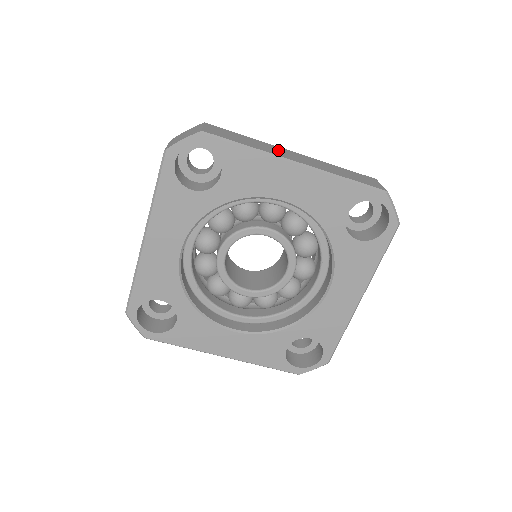
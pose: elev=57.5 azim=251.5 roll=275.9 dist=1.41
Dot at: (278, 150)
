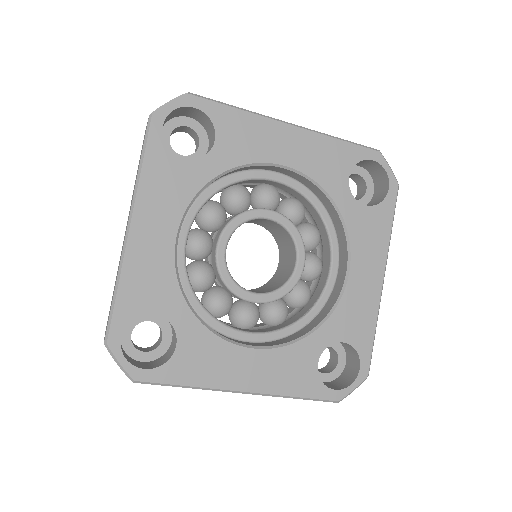
Dot at: occluded
